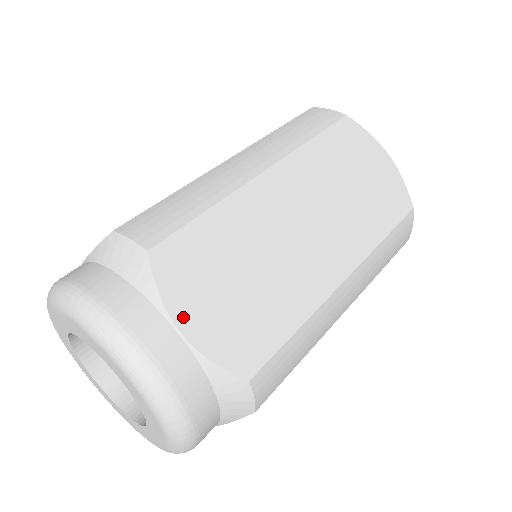
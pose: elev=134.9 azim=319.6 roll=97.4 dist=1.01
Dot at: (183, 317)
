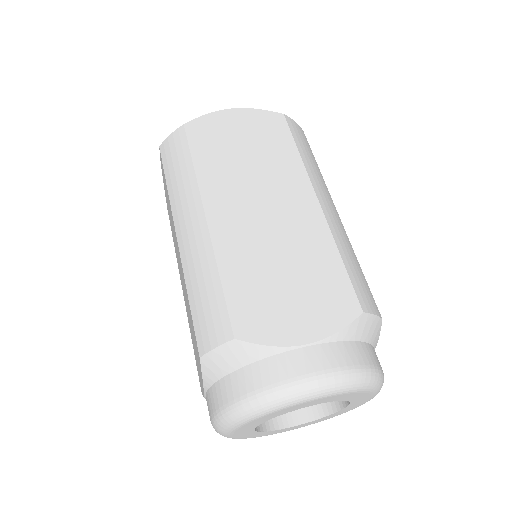
Dot at: occluded
